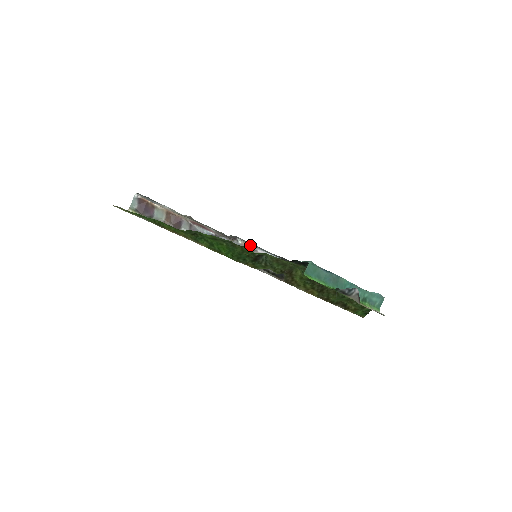
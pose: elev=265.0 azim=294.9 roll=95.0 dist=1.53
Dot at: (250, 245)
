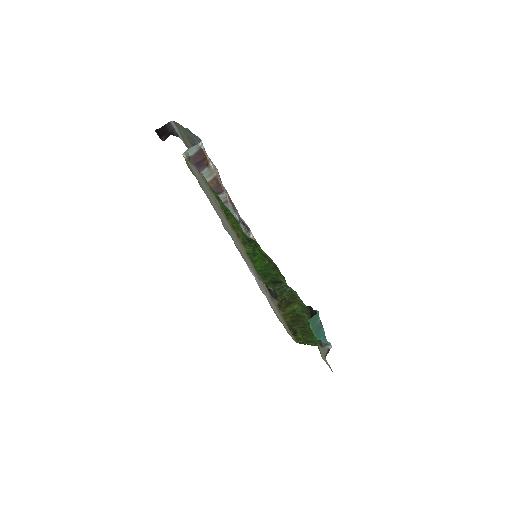
Dot at: occluded
